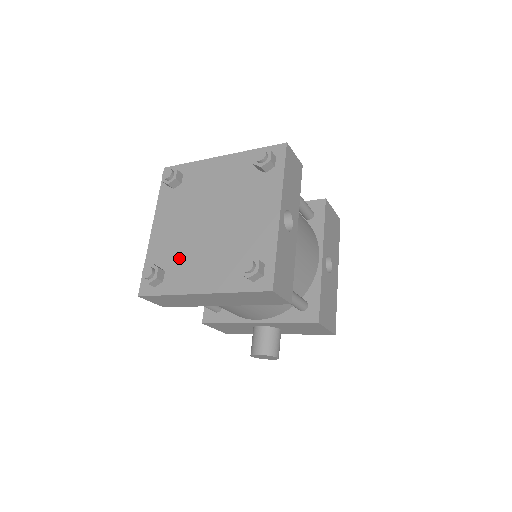
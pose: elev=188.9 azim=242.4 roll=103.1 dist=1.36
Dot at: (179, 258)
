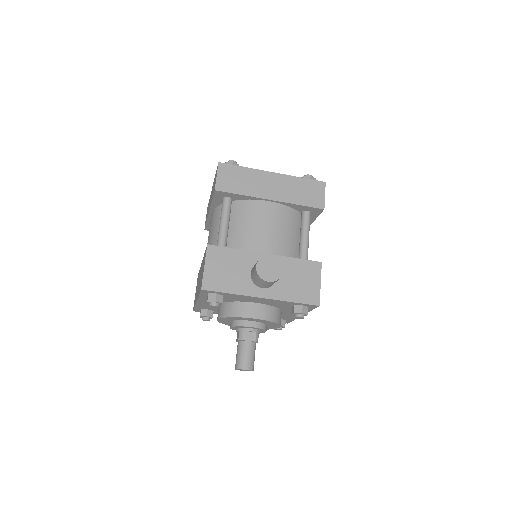
Dot at: occluded
